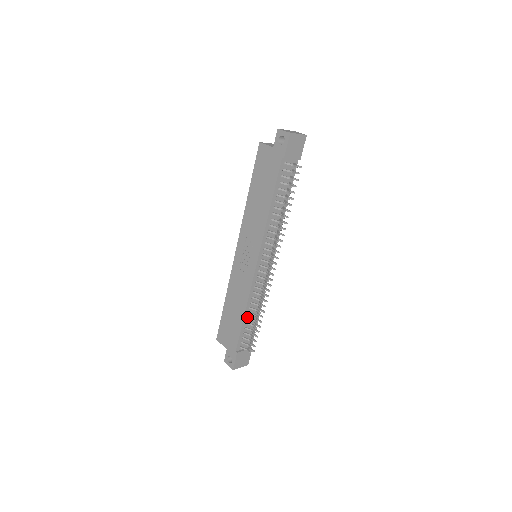
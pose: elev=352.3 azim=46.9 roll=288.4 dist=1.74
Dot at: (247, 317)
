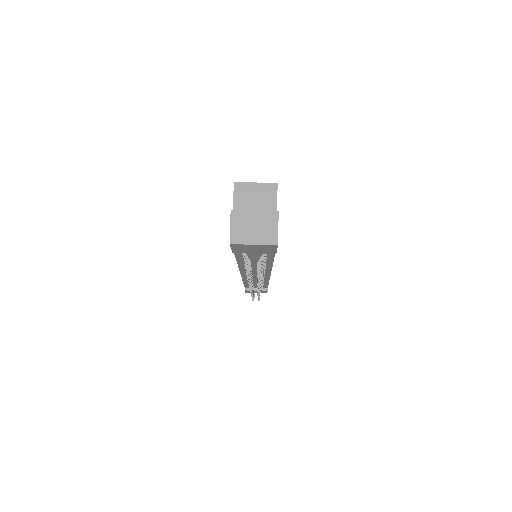
Dot at: occluded
